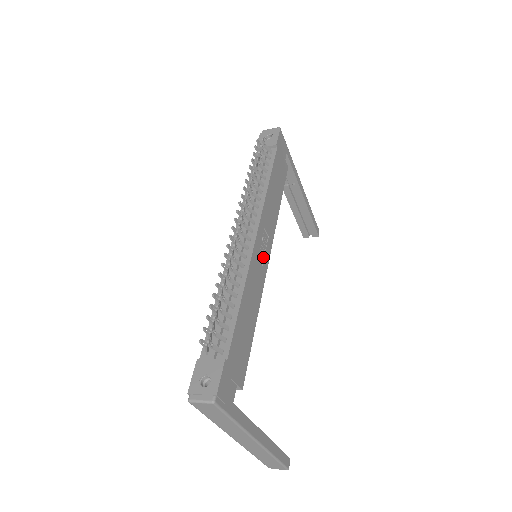
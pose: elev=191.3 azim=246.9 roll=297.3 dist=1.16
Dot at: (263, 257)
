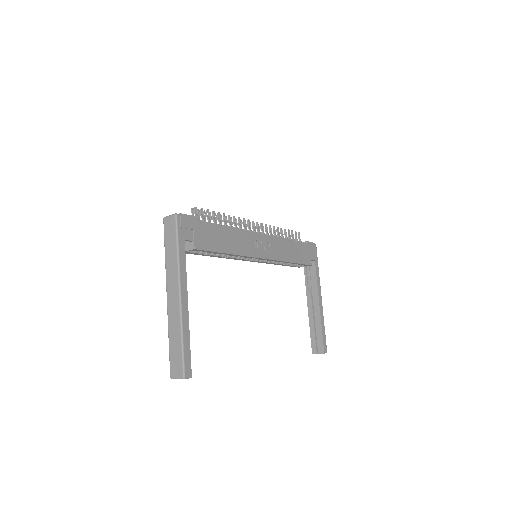
Dot at: (259, 250)
